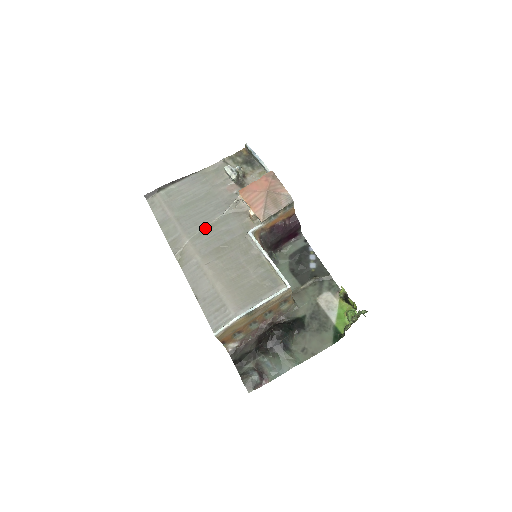
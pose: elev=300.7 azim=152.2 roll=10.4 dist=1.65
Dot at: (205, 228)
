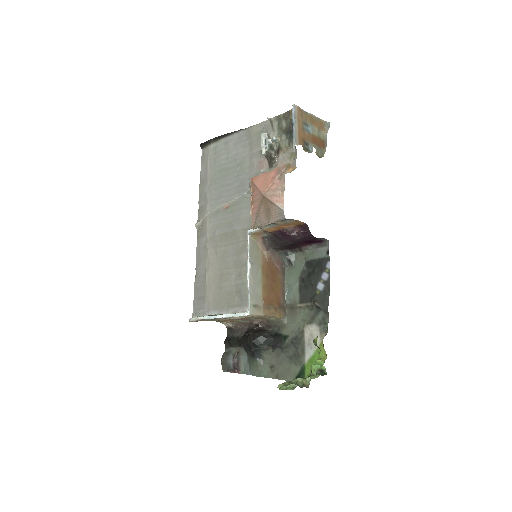
Dot at: (223, 206)
